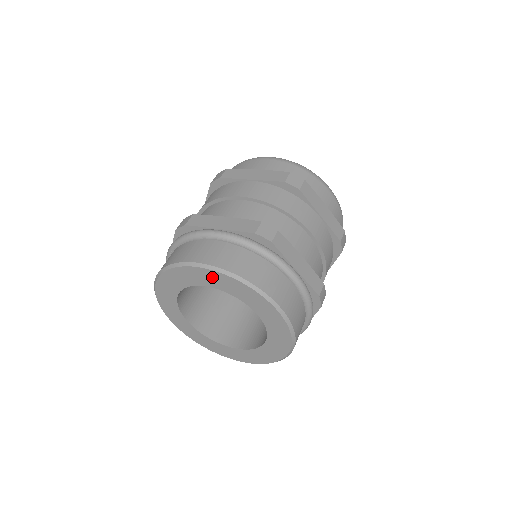
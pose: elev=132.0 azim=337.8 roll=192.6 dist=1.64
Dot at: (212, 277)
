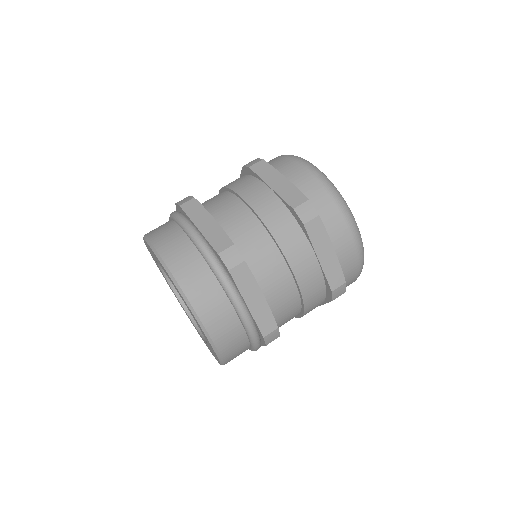
Dot at: (203, 333)
